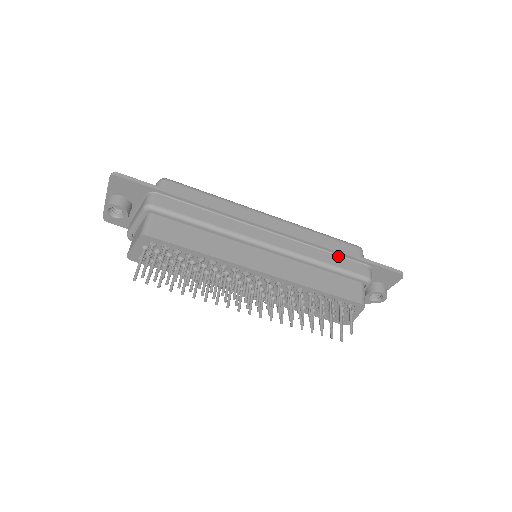
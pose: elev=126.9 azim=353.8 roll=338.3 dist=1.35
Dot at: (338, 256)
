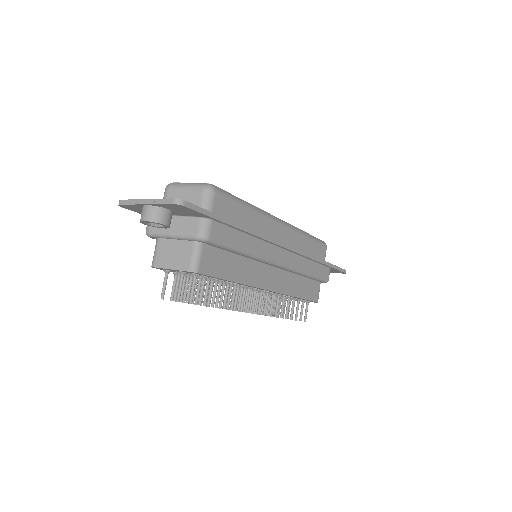
Dot at: (317, 264)
